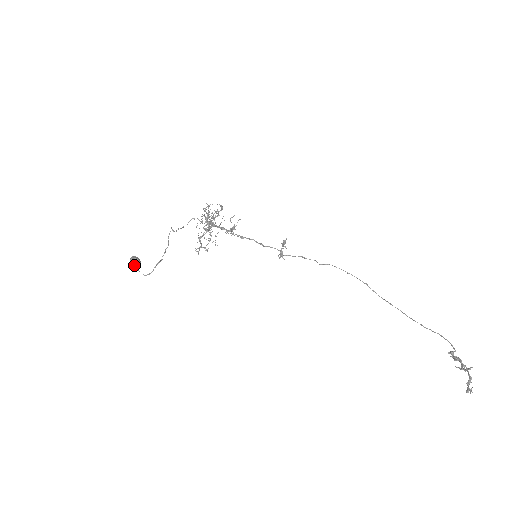
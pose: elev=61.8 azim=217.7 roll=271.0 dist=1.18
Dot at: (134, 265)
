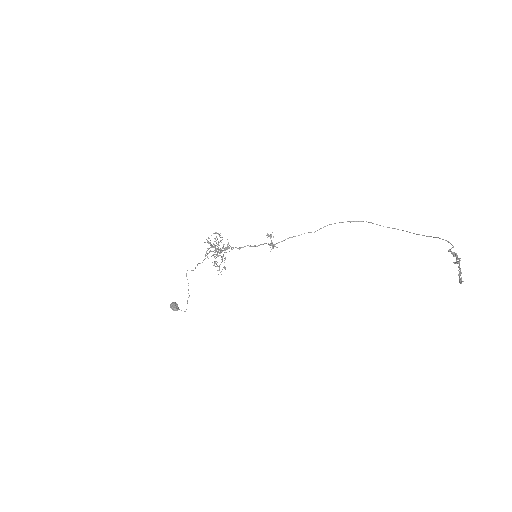
Dot at: (173, 309)
